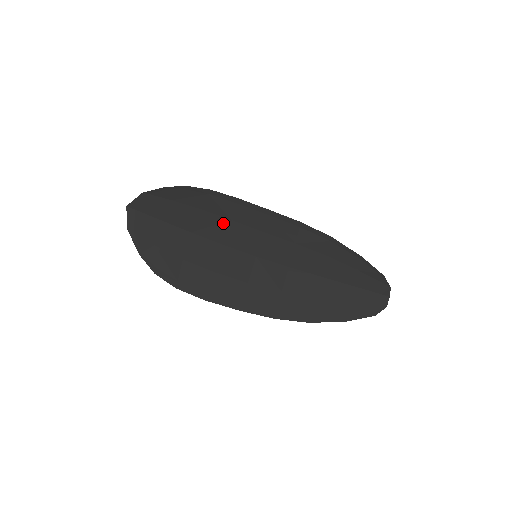
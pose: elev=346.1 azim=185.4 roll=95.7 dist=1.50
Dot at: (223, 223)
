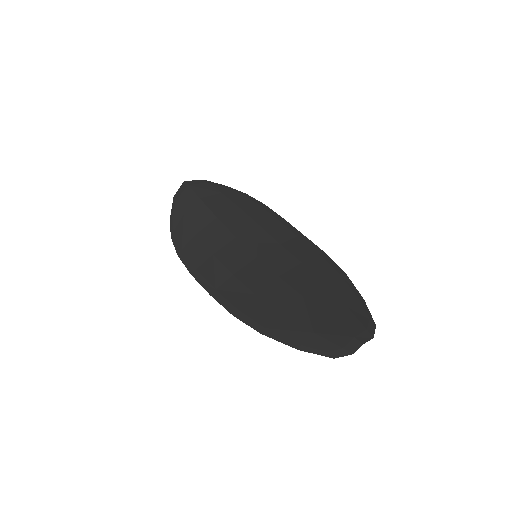
Dot at: (250, 224)
